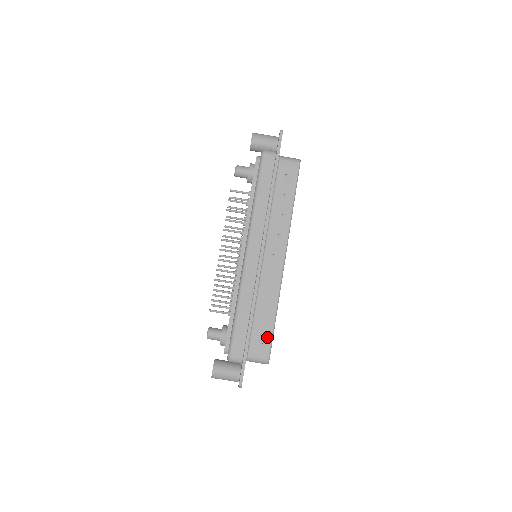
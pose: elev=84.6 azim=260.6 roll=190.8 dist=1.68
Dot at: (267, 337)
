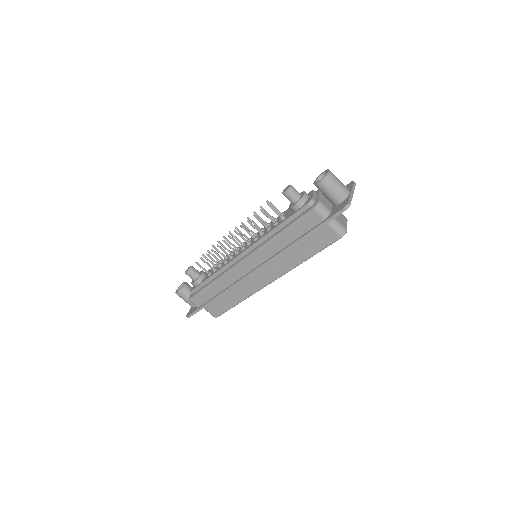
Dot at: (223, 309)
